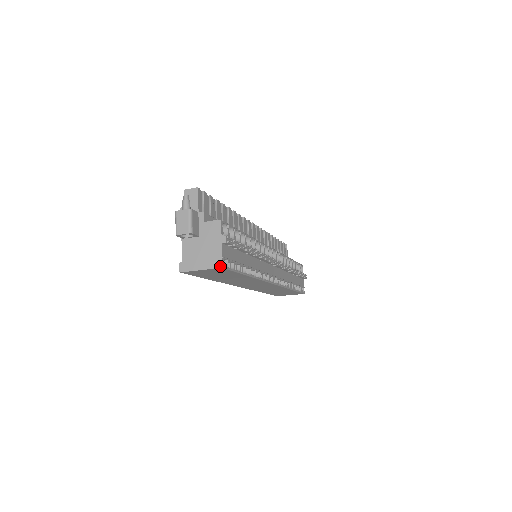
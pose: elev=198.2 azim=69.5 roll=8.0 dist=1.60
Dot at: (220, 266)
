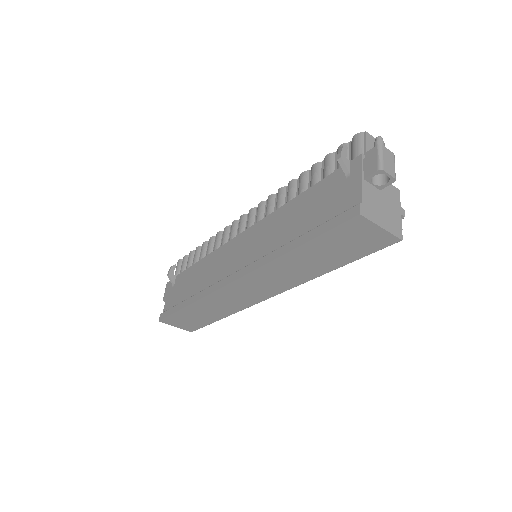
Dot at: (401, 237)
